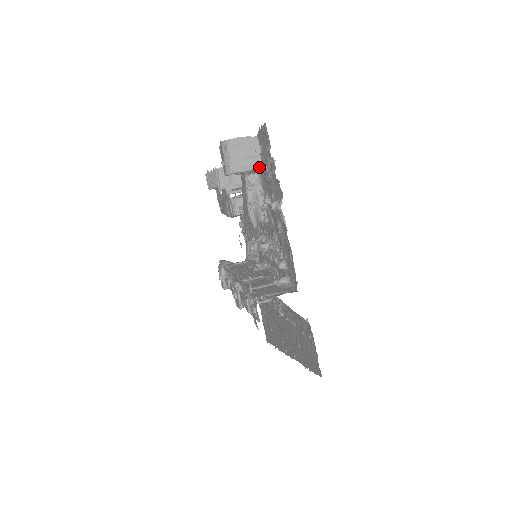
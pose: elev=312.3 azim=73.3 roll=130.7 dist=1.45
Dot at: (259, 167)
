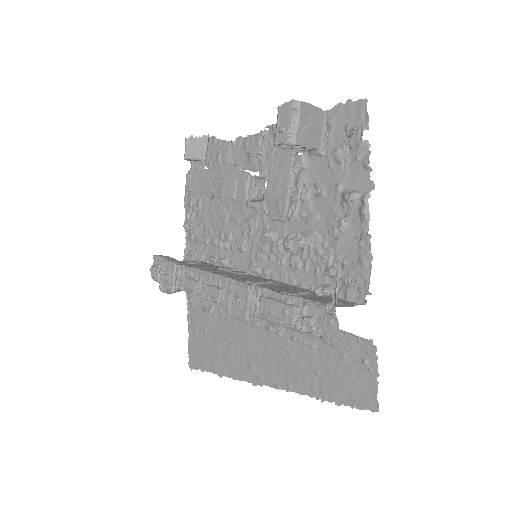
Dot at: (318, 148)
